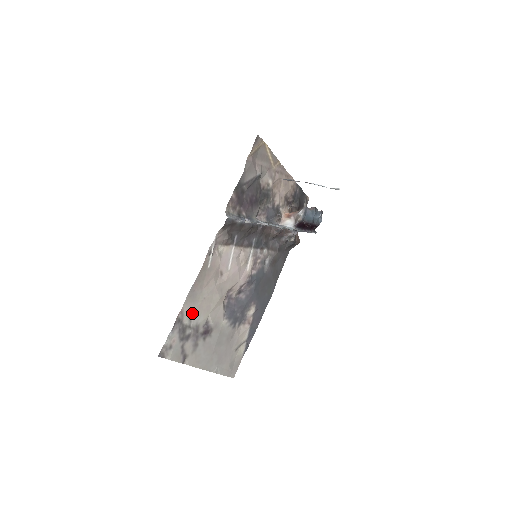
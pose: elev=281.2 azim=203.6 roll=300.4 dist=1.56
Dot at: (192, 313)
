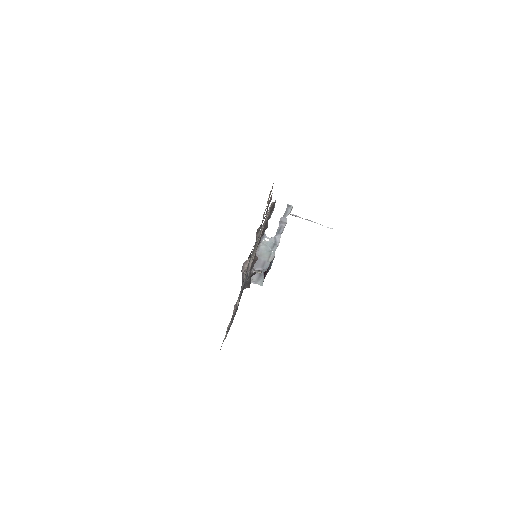
Dot at: occluded
